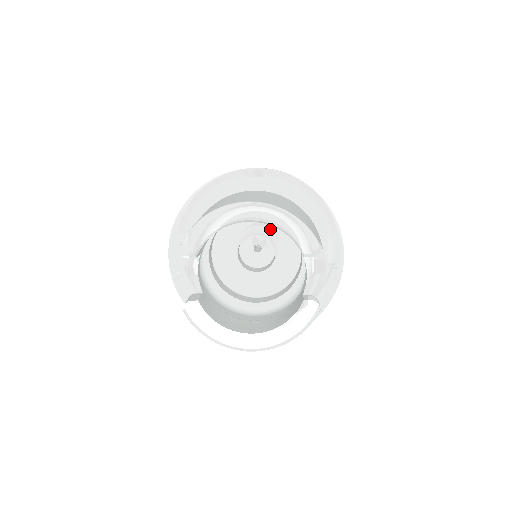
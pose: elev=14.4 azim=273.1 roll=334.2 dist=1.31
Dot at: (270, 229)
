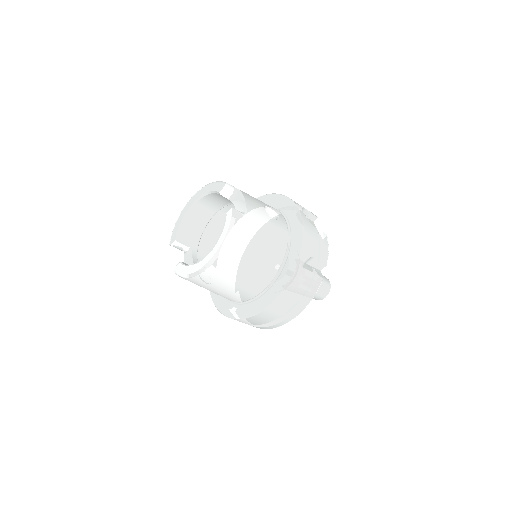
Dot at: occluded
